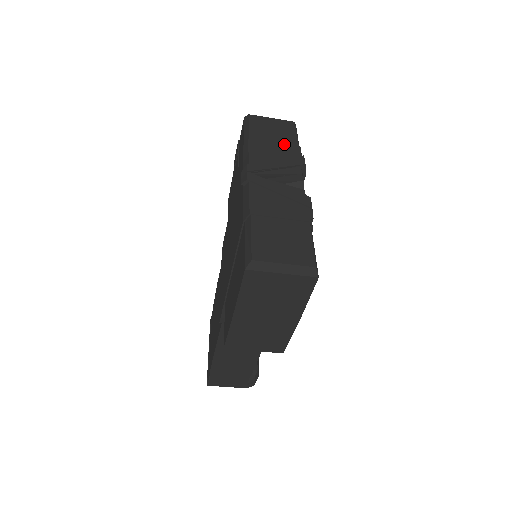
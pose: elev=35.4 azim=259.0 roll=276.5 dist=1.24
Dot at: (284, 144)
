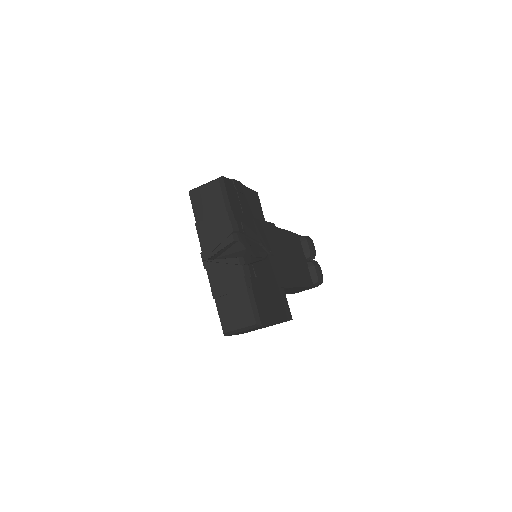
Dot at: (216, 215)
